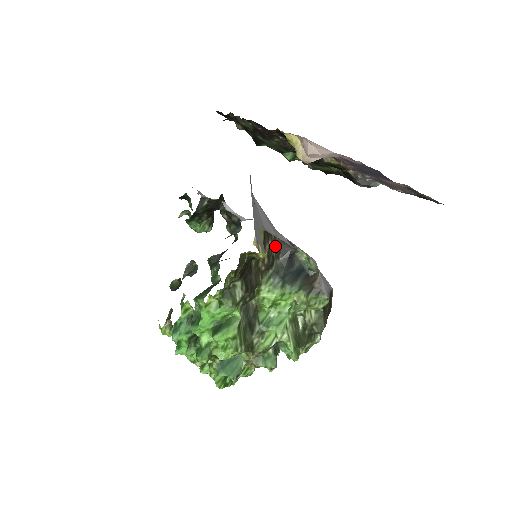
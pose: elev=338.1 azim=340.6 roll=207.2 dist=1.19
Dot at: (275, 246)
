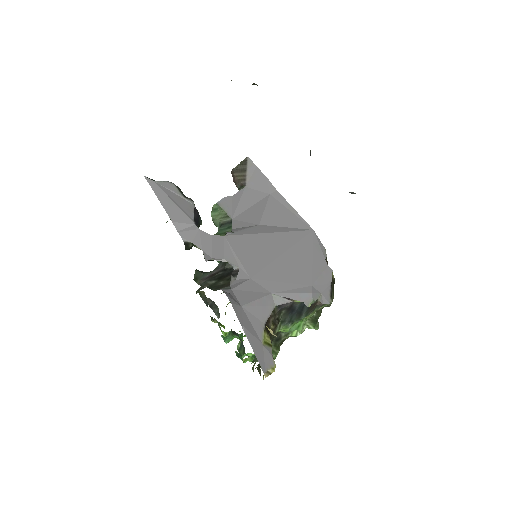
Dot at: (276, 313)
